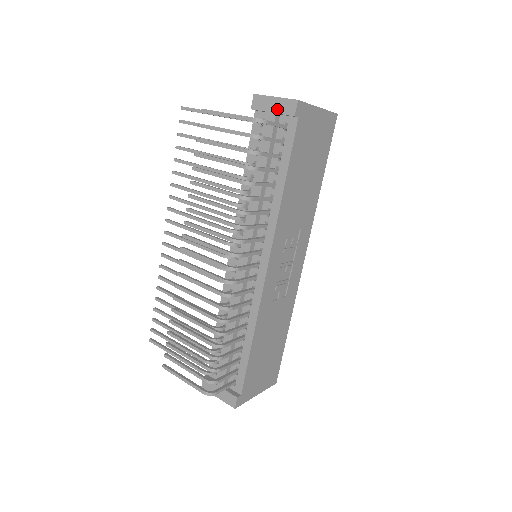
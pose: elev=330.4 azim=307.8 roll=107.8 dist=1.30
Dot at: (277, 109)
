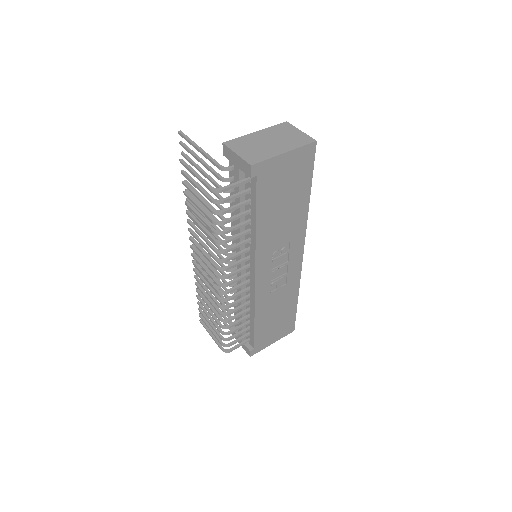
Dot at: (239, 165)
